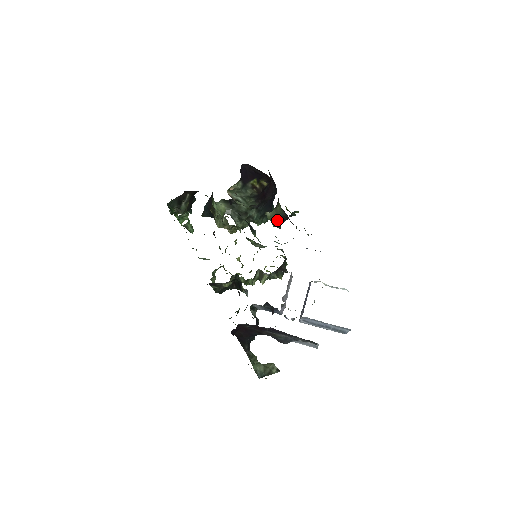
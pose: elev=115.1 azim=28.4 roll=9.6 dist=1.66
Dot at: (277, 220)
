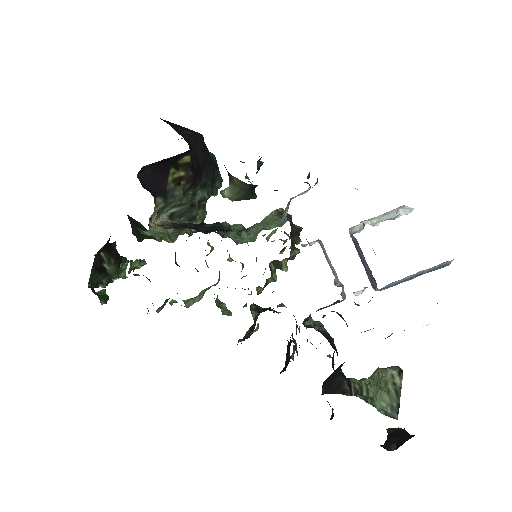
Dot at: (246, 194)
